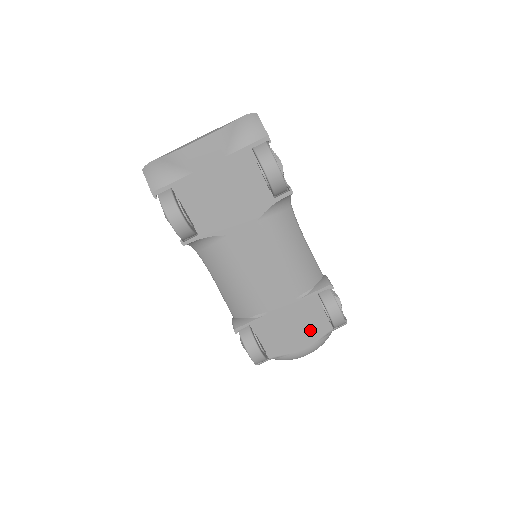
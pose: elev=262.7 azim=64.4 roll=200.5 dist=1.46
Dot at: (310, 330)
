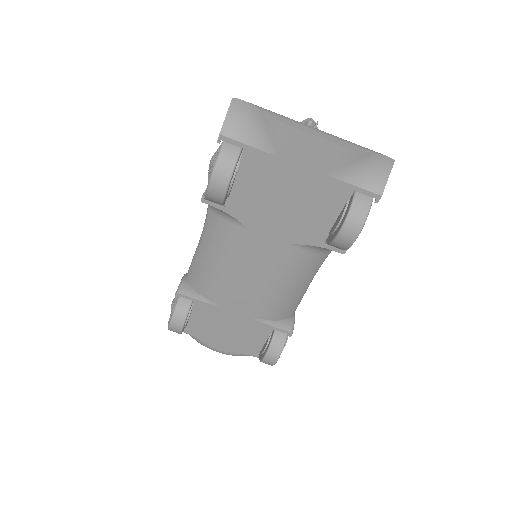
Dot at: (239, 343)
